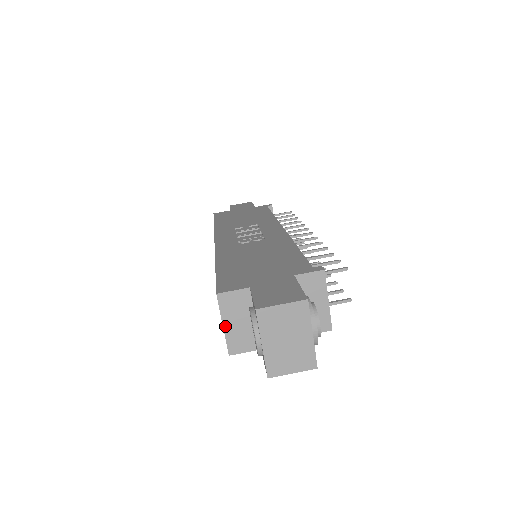
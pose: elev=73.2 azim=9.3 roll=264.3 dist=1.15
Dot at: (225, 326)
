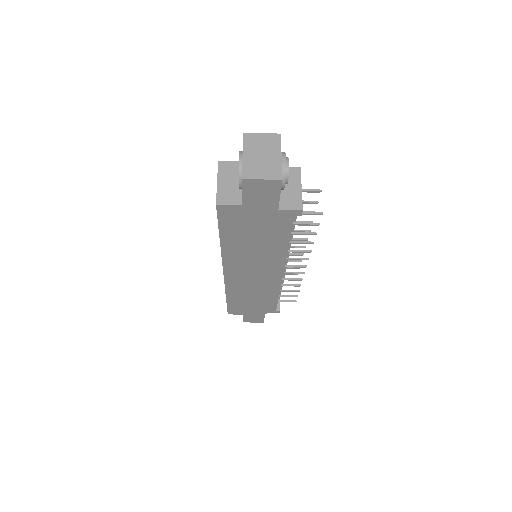
Dot at: (219, 183)
